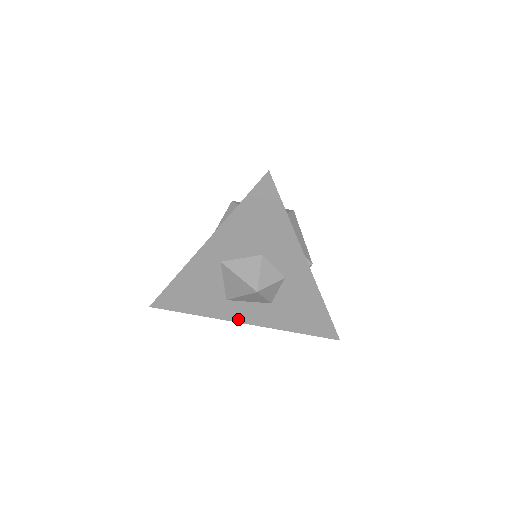
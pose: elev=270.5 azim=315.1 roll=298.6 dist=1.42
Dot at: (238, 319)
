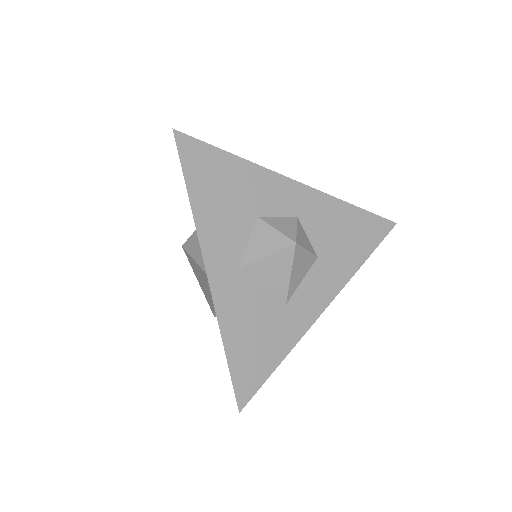
Dot at: (316, 312)
